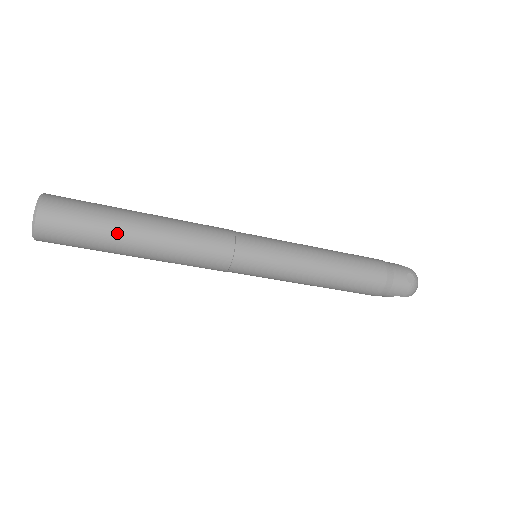
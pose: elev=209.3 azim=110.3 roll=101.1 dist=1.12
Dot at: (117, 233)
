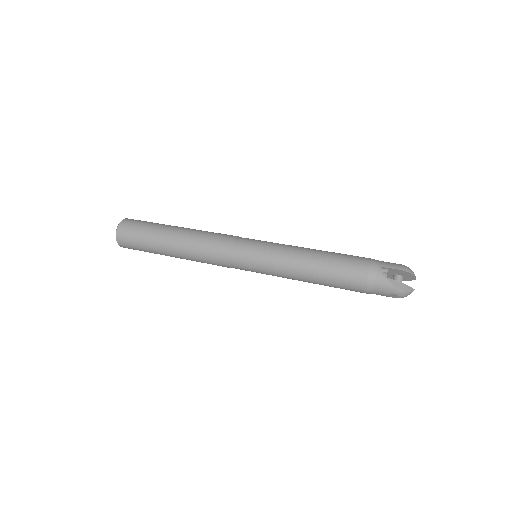
Dot at: occluded
